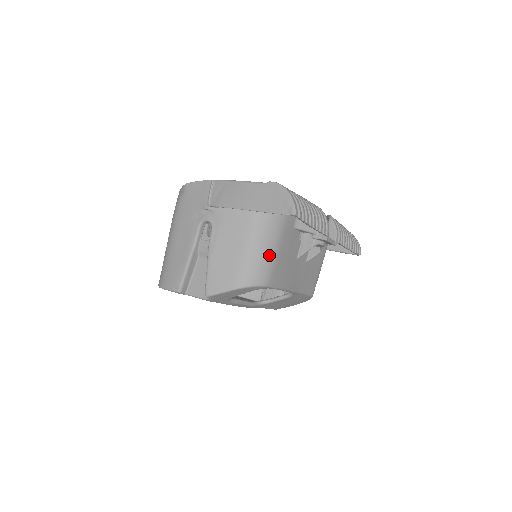
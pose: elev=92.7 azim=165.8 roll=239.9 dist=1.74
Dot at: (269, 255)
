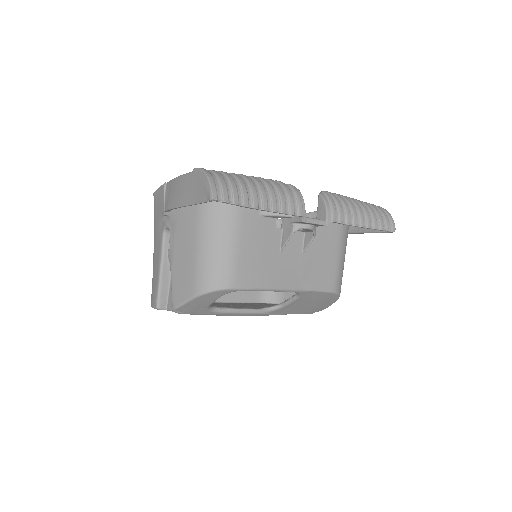
Dot at: (225, 252)
